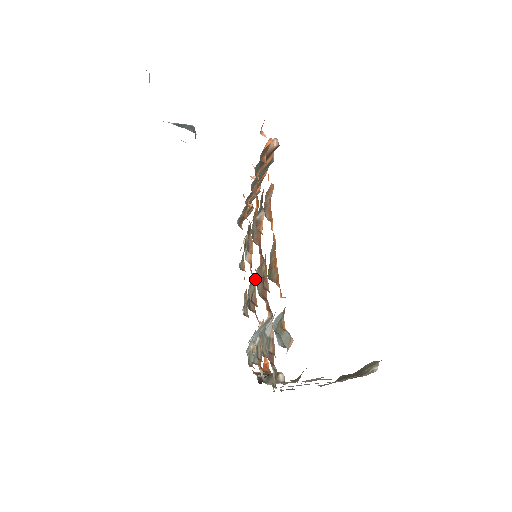
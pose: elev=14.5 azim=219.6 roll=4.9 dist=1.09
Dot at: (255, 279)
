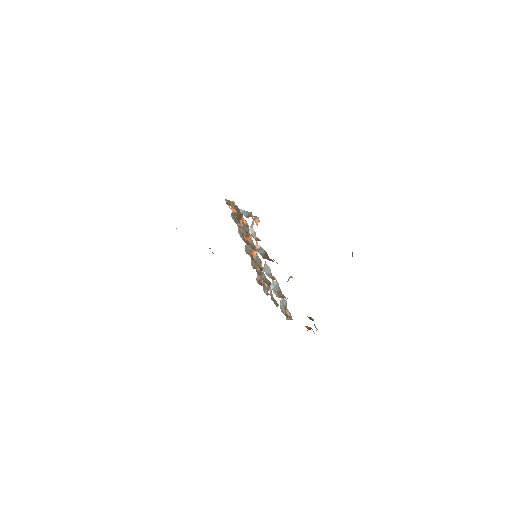
Dot at: (262, 267)
